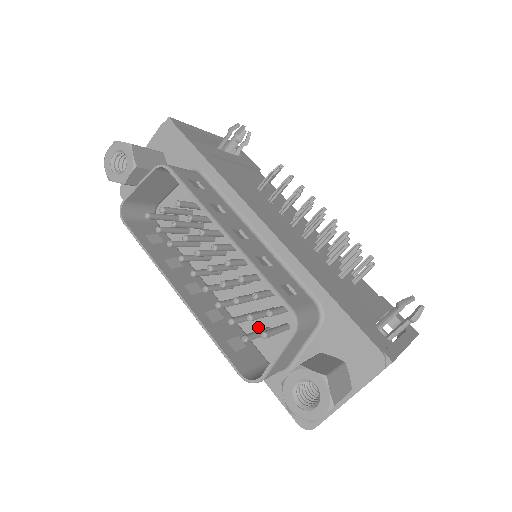
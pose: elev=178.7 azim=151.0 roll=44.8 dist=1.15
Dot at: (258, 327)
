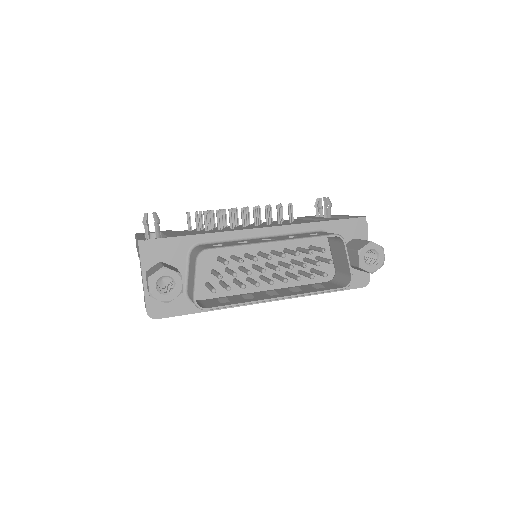
Dot at: occluded
